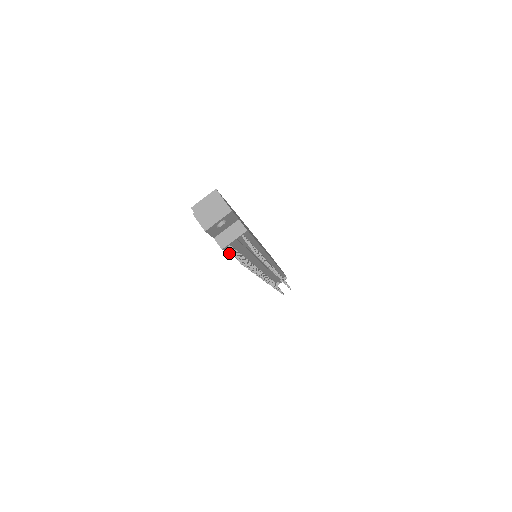
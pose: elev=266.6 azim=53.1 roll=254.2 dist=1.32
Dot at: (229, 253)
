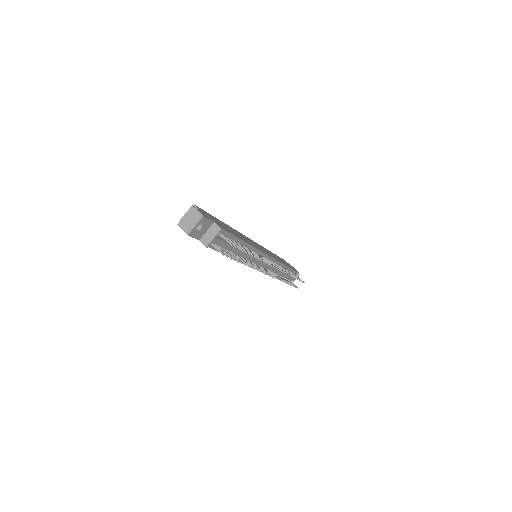
Dot at: (218, 251)
